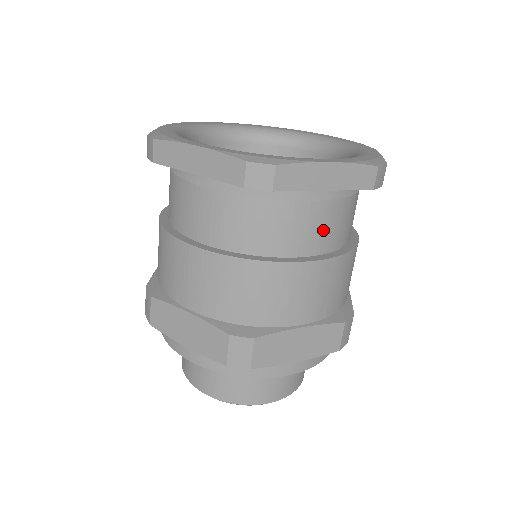
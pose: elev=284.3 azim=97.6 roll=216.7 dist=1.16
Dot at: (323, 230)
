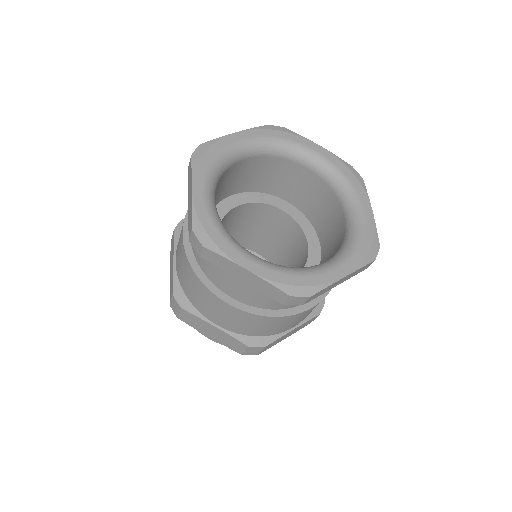
Dot at: (248, 294)
